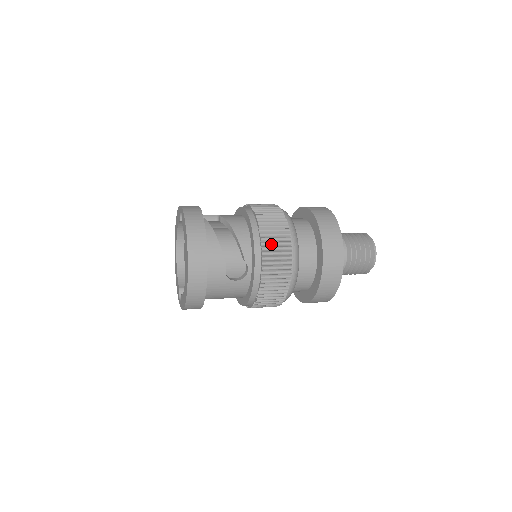
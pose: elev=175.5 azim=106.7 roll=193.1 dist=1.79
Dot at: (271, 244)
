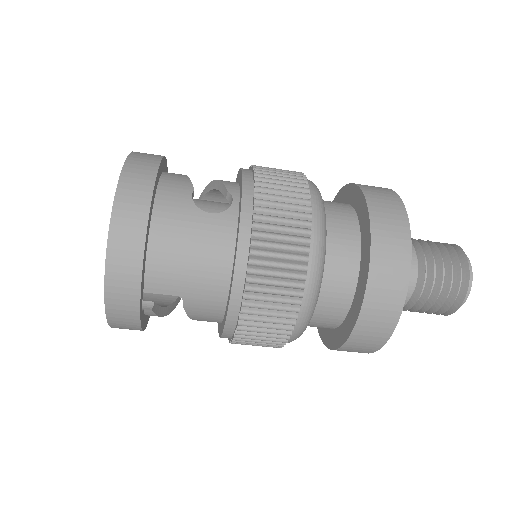
Dot at: (269, 169)
